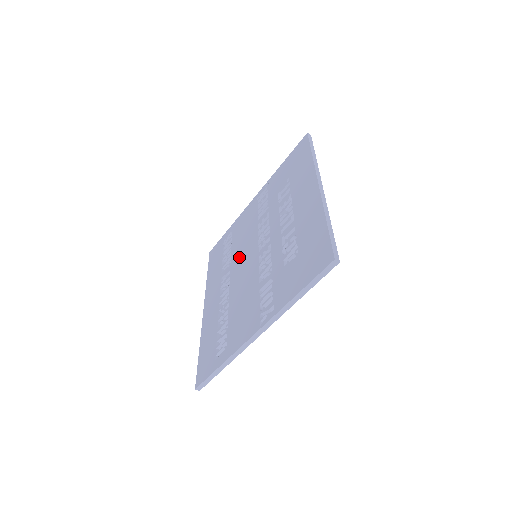
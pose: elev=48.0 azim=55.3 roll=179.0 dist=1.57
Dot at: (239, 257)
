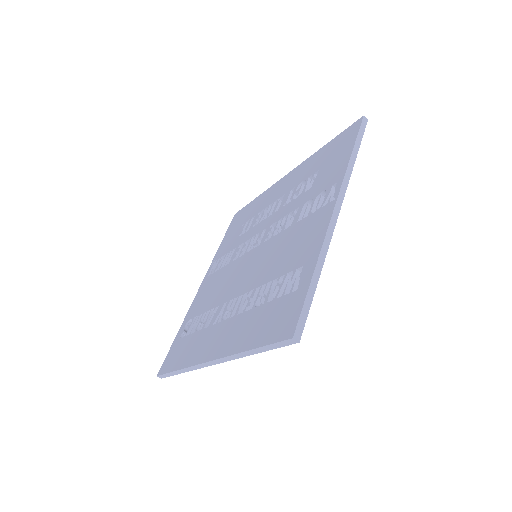
Dot at: (229, 286)
